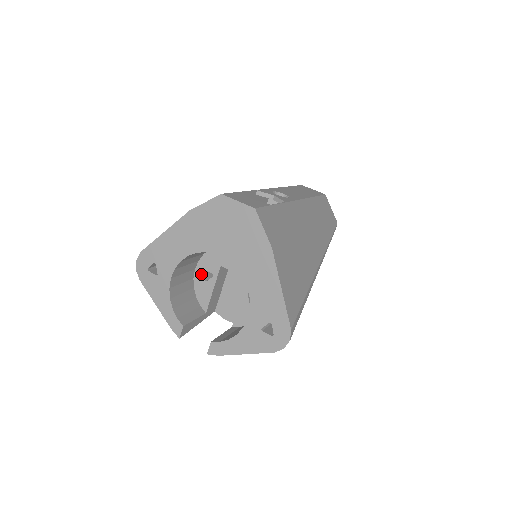
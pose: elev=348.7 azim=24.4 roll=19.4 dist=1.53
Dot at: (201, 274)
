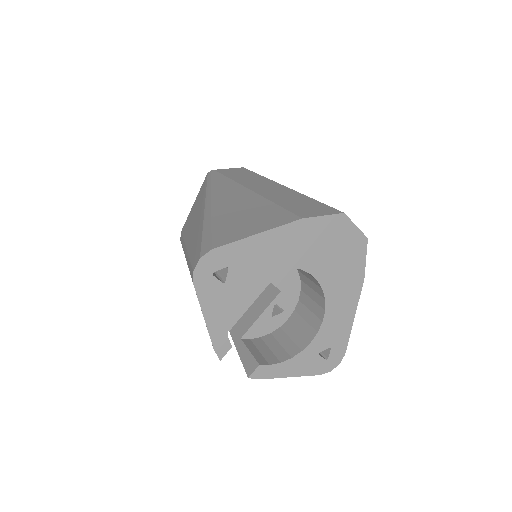
Dot at: occluded
